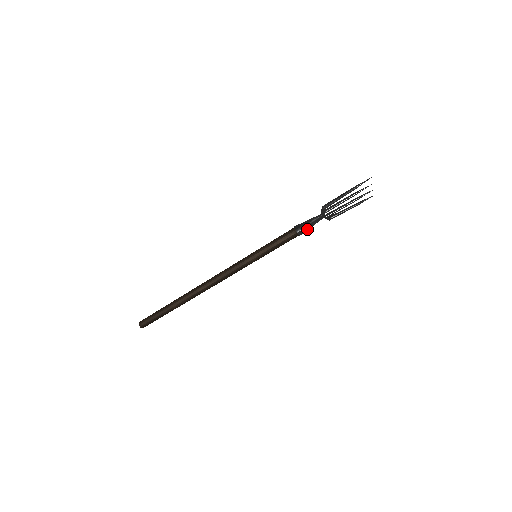
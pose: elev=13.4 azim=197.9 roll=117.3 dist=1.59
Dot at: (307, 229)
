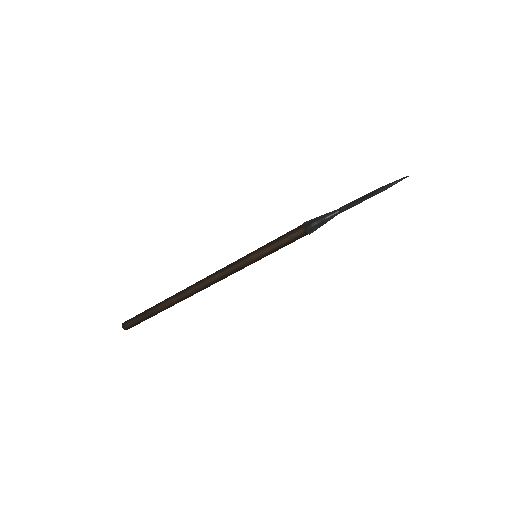
Dot at: (319, 227)
